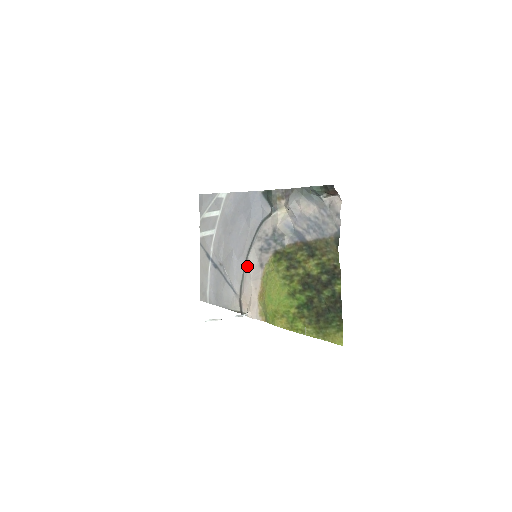
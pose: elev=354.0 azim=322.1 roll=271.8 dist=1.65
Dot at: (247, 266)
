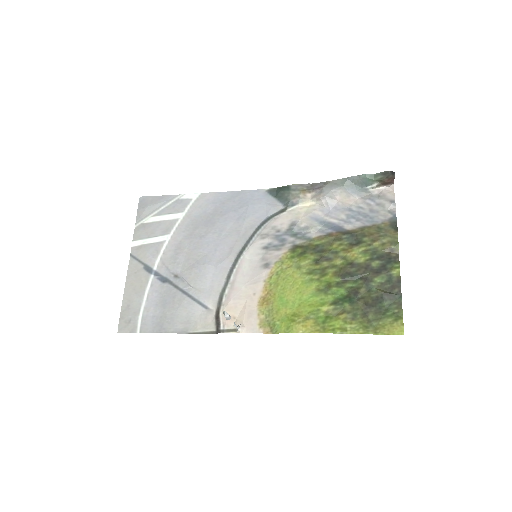
Dot at: (238, 269)
